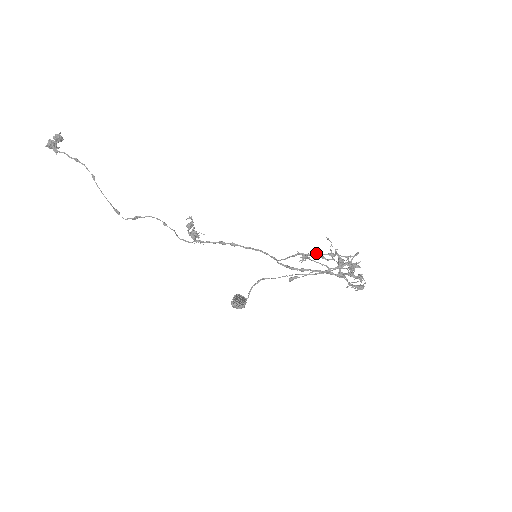
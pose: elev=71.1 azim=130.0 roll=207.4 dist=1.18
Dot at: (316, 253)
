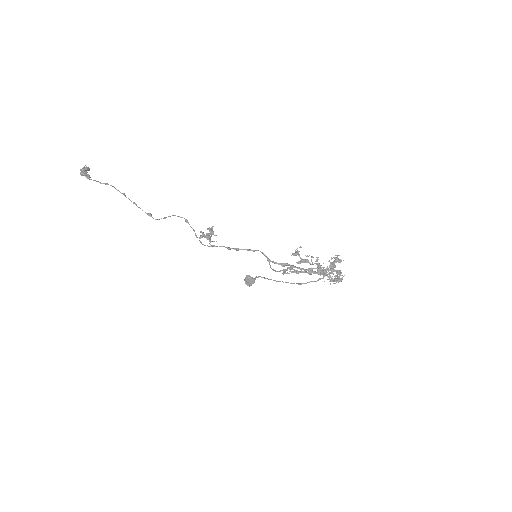
Dot at: (300, 261)
